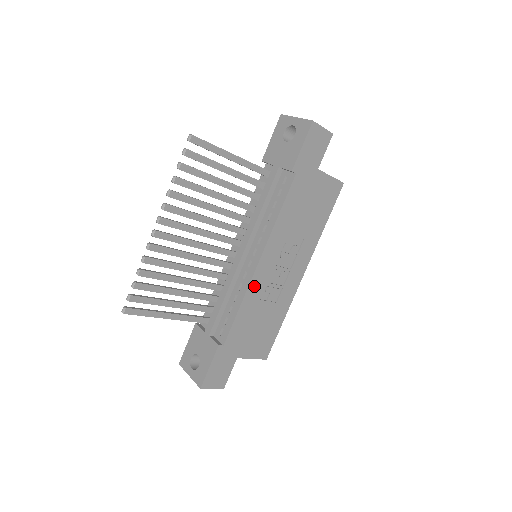
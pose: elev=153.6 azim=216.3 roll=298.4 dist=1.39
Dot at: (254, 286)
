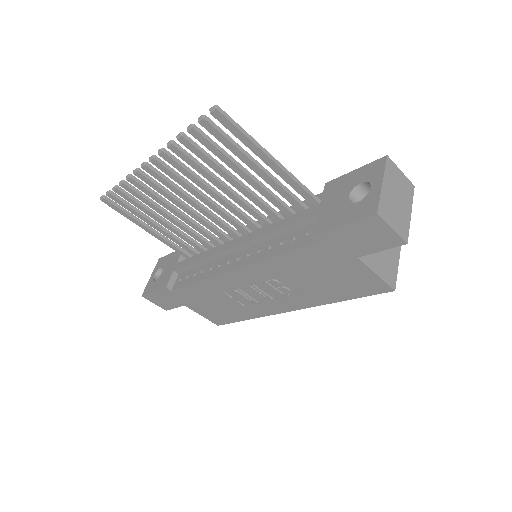
Dot at: (219, 281)
